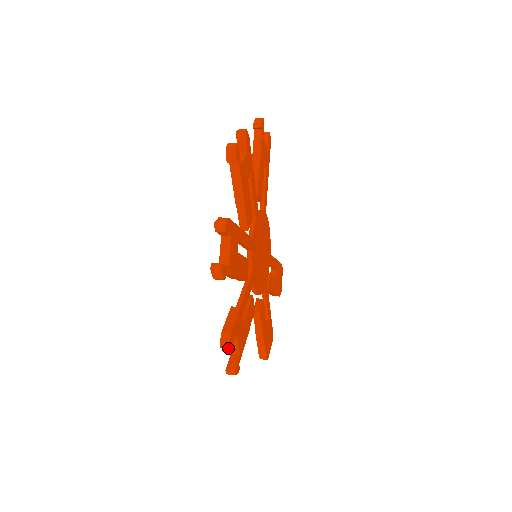
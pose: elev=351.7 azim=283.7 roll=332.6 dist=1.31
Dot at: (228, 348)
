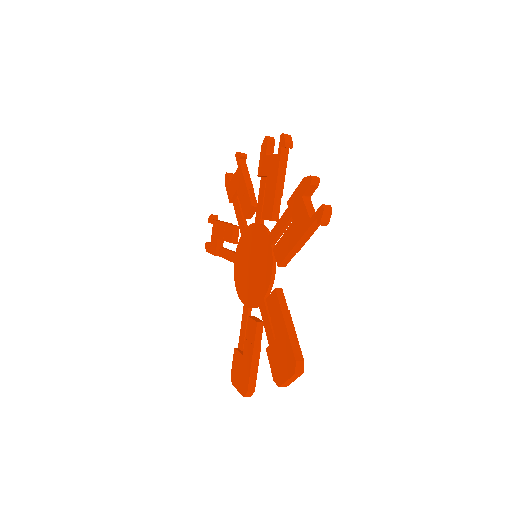
Dot at: (318, 179)
